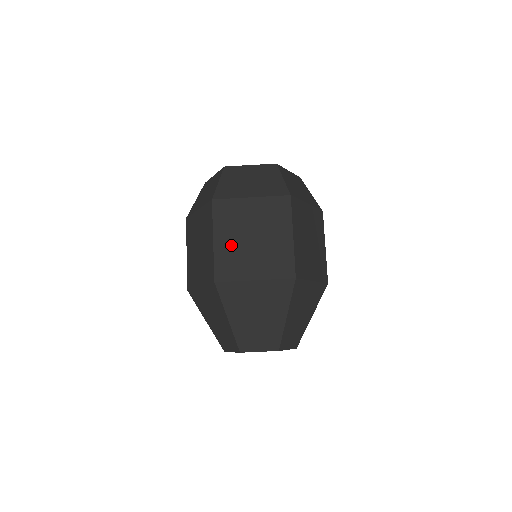
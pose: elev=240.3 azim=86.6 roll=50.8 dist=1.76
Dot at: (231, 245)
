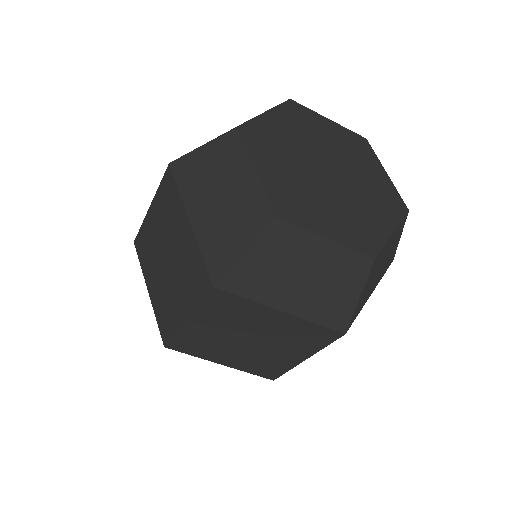
Dot at: (210, 334)
